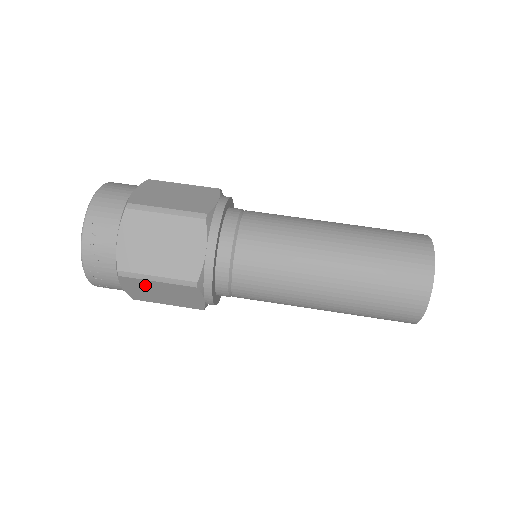
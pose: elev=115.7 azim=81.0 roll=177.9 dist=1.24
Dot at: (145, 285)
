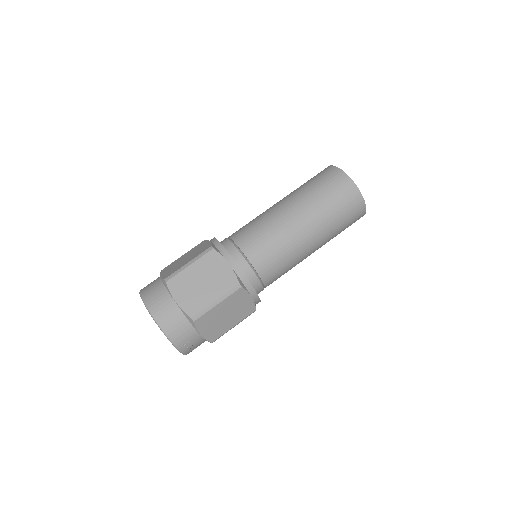
Dot at: occluded
